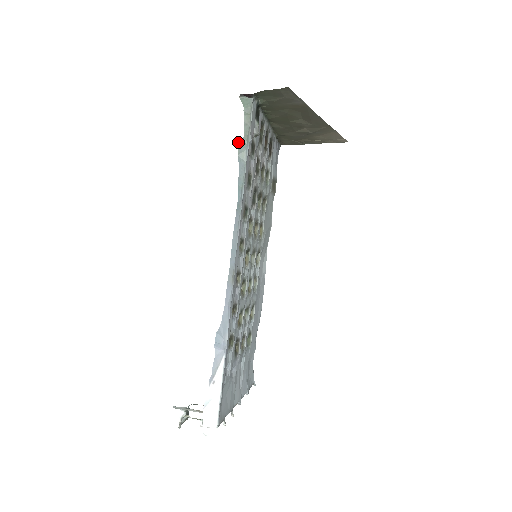
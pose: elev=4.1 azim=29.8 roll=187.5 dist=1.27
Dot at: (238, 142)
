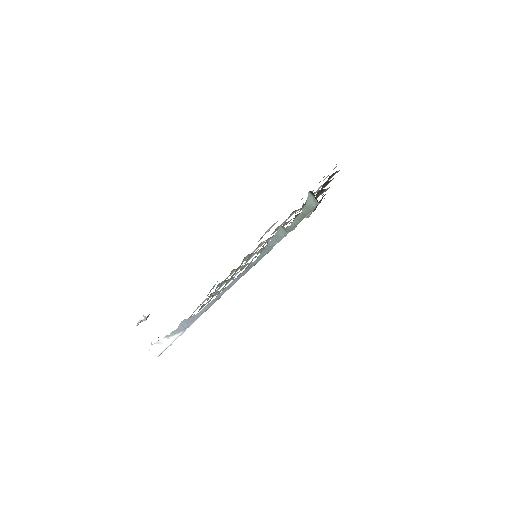
Dot at: (281, 226)
